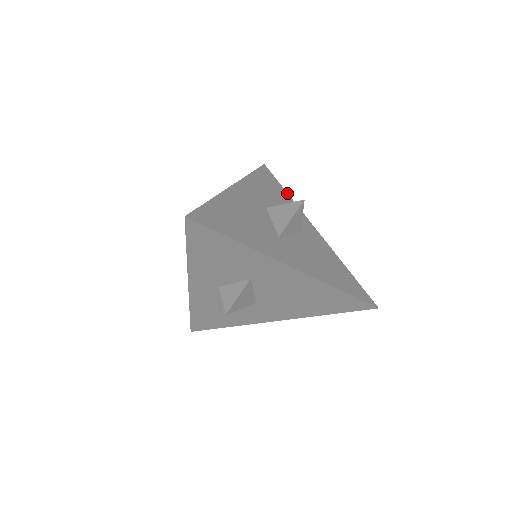
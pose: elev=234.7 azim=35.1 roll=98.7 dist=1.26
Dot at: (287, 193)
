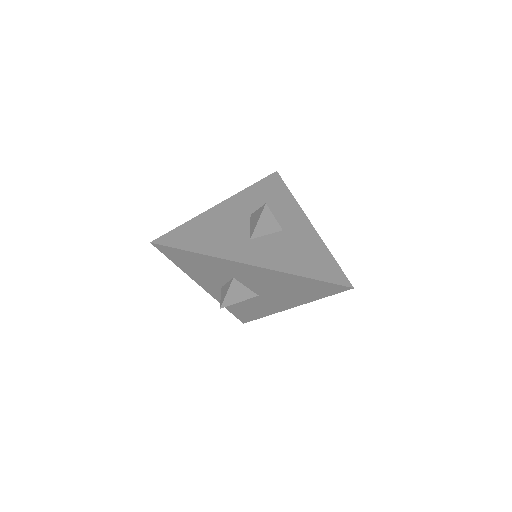
Dot at: (291, 193)
